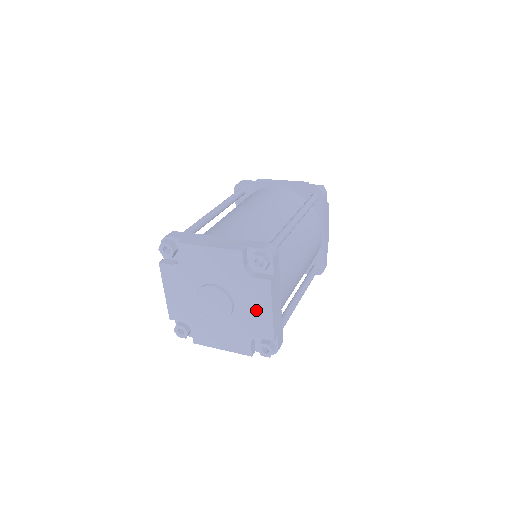
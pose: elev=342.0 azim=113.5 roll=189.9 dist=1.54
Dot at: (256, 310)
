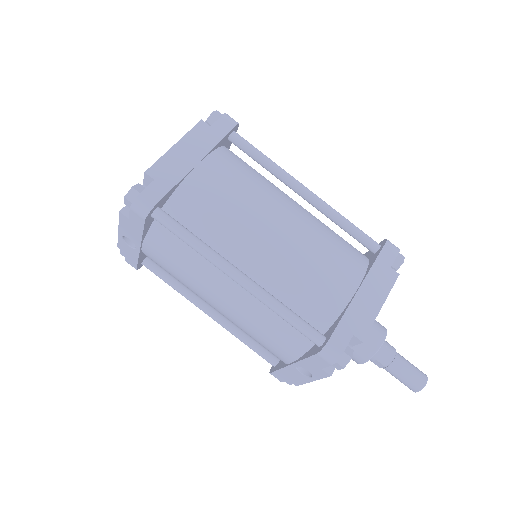
Dot at: occluded
